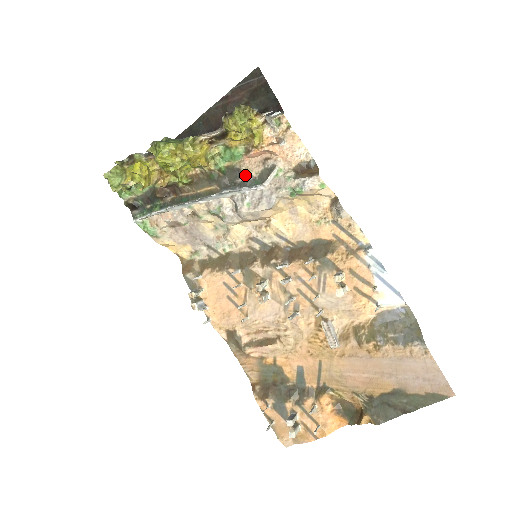
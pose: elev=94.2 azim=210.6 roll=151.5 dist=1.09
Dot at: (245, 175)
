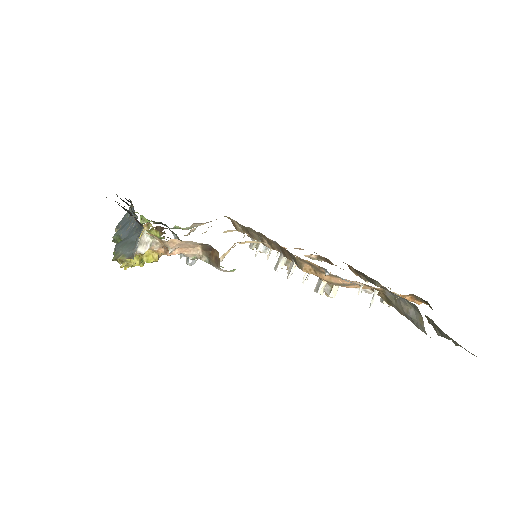
Dot at: occluded
